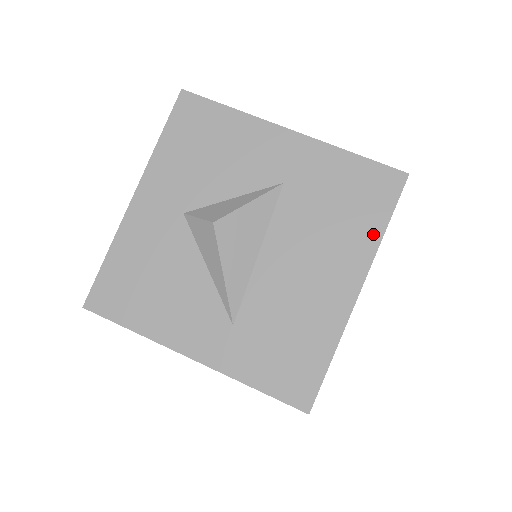
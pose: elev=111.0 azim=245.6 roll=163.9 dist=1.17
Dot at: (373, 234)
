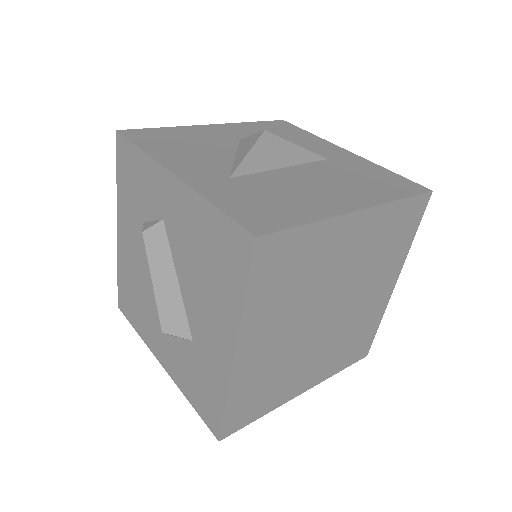
Dot at: (389, 196)
